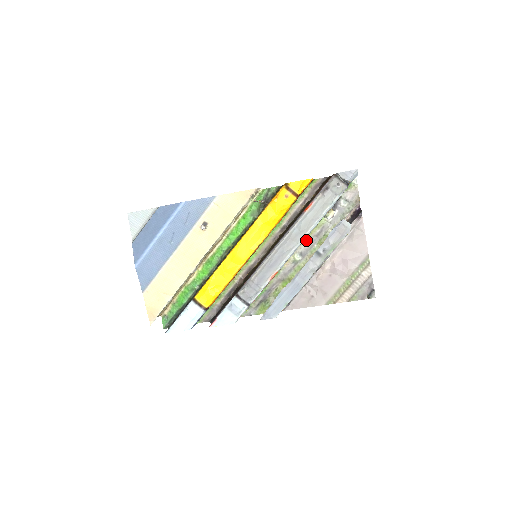
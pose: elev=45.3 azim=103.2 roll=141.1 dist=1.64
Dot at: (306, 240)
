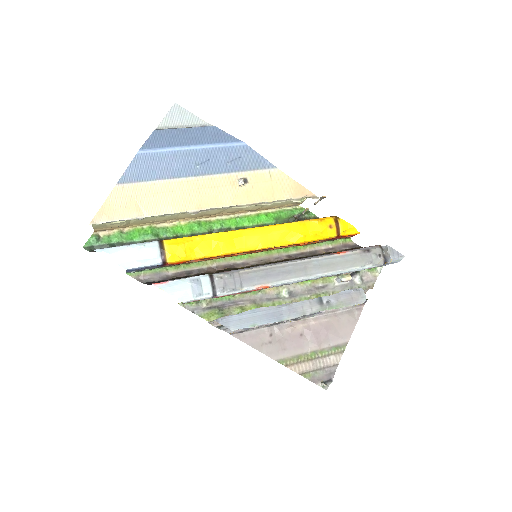
Dot at: (304, 284)
